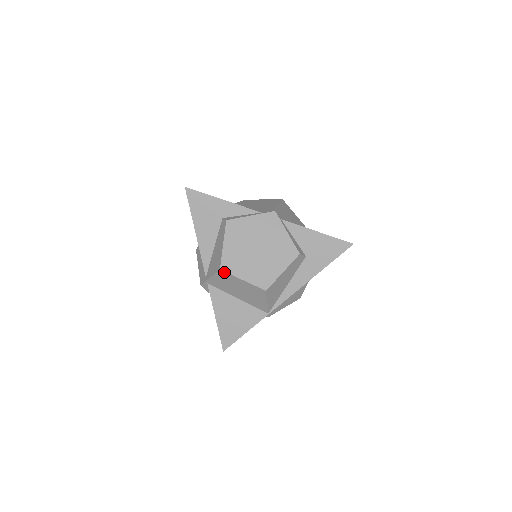
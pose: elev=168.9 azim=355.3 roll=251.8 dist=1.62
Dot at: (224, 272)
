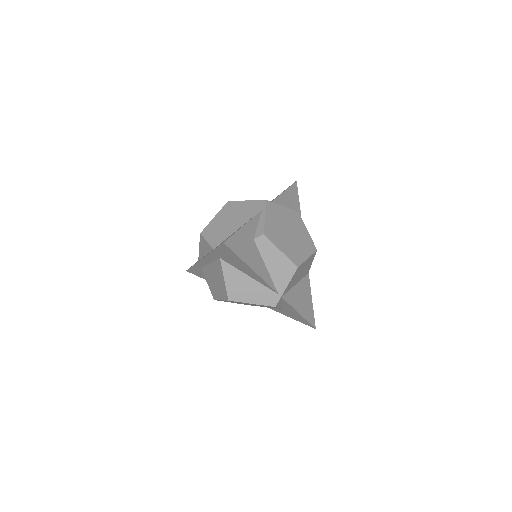
Dot at: (299, 266)
